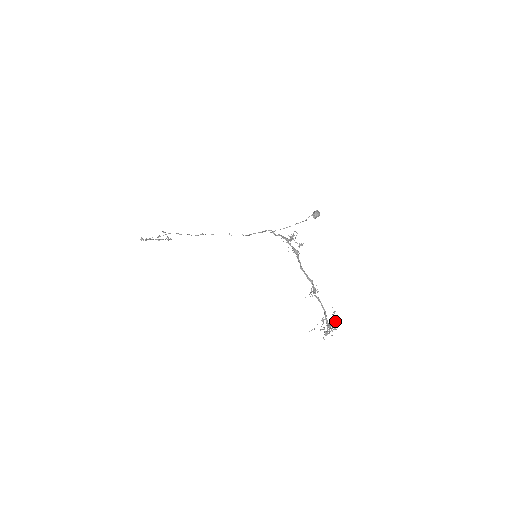
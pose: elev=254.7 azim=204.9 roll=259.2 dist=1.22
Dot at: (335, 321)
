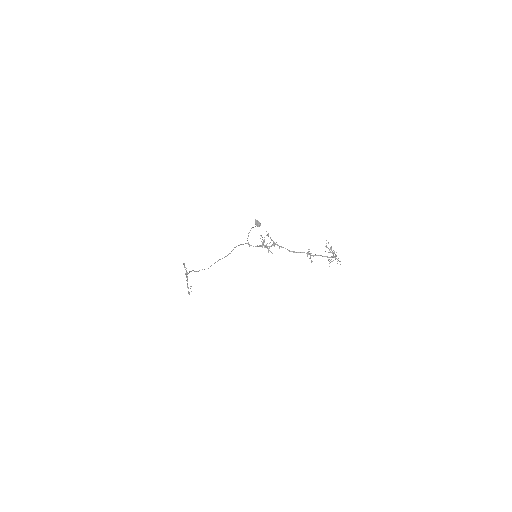
Dot at: occluded
